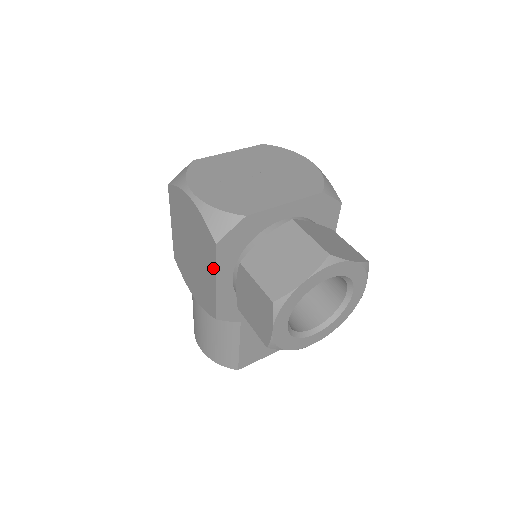
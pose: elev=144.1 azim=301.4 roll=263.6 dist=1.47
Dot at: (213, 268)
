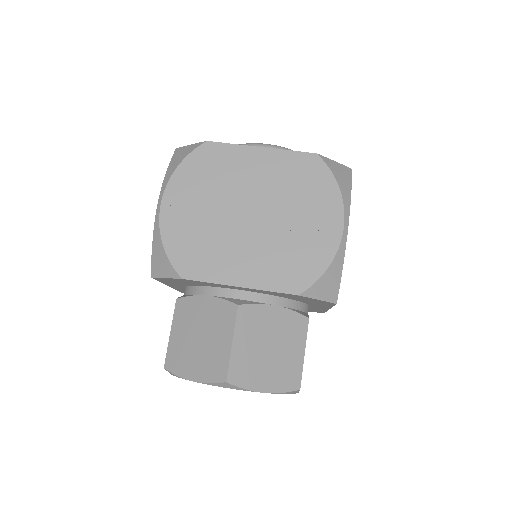
Dot at: occluded
